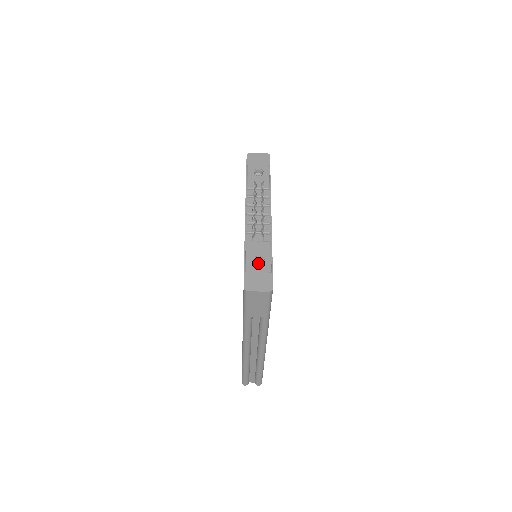
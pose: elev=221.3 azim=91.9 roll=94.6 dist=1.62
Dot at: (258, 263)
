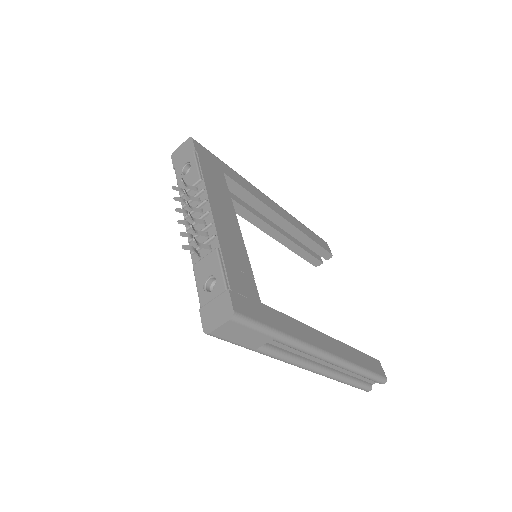
Dot at: occluded
